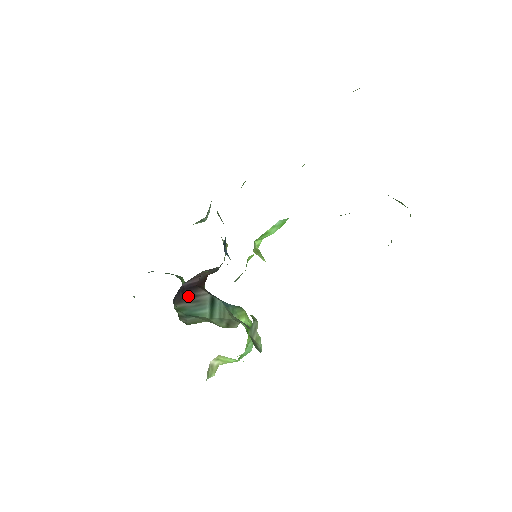
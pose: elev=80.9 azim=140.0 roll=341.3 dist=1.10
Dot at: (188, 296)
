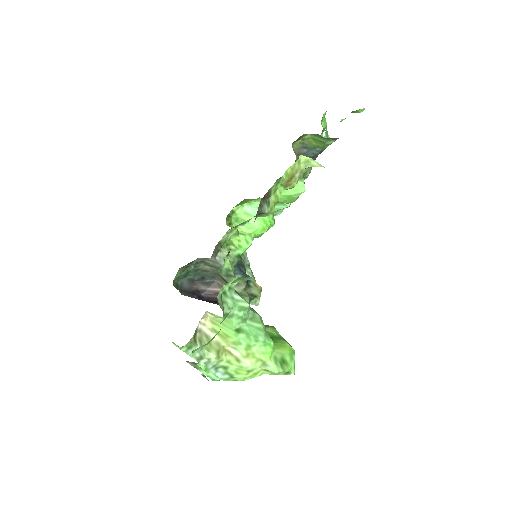
Dot at: occluded
